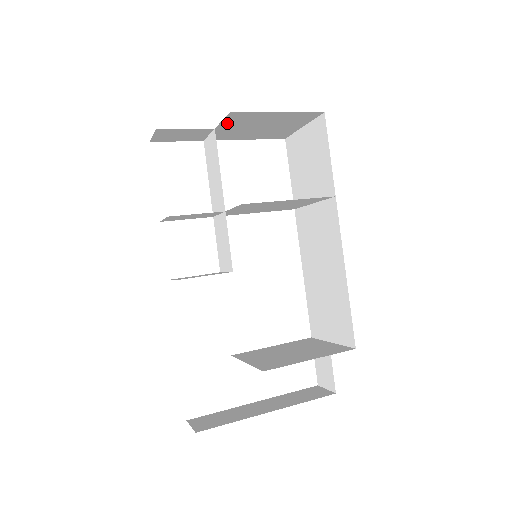
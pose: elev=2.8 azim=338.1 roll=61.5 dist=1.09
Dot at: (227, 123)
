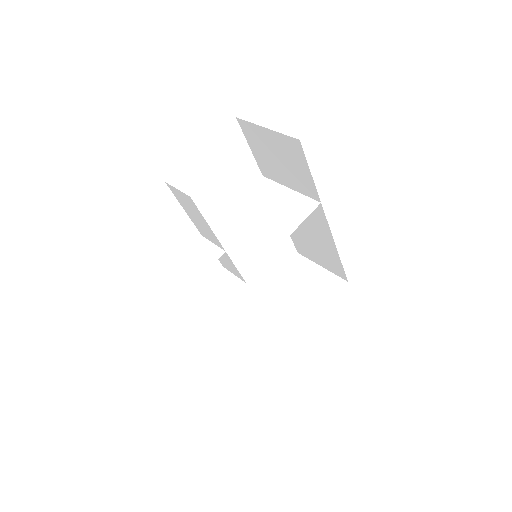
Dot at: occluded
